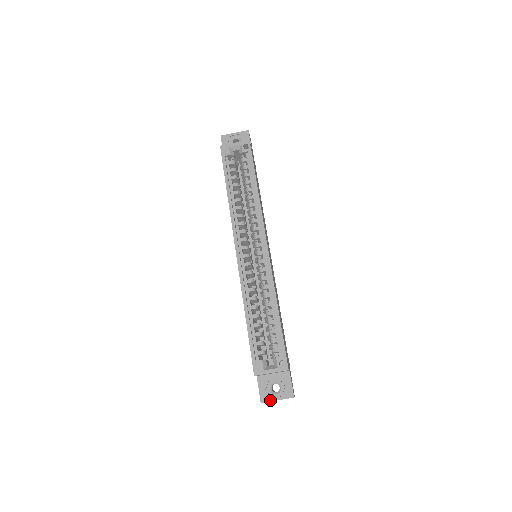
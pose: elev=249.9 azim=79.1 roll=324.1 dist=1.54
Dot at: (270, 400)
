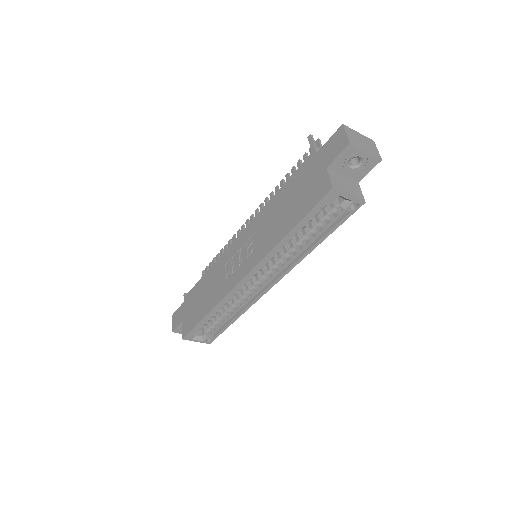
Dot at: (180, 333)
